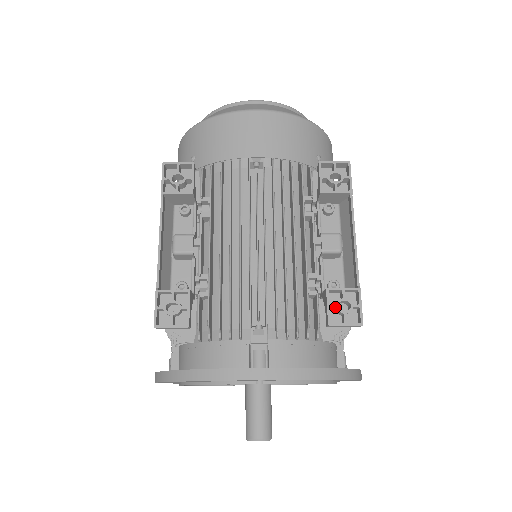
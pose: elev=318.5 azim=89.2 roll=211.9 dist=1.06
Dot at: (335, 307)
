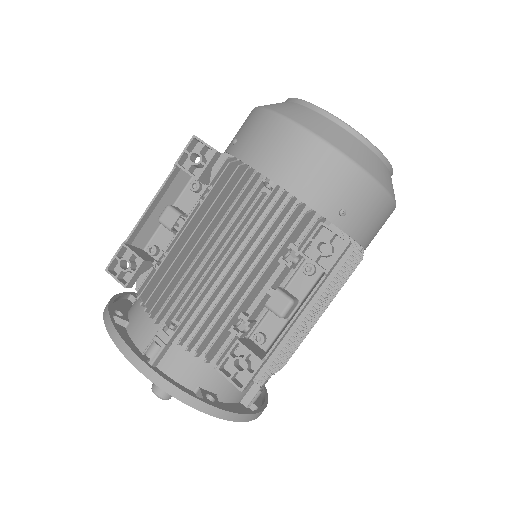
Dot at: (232, 359)
